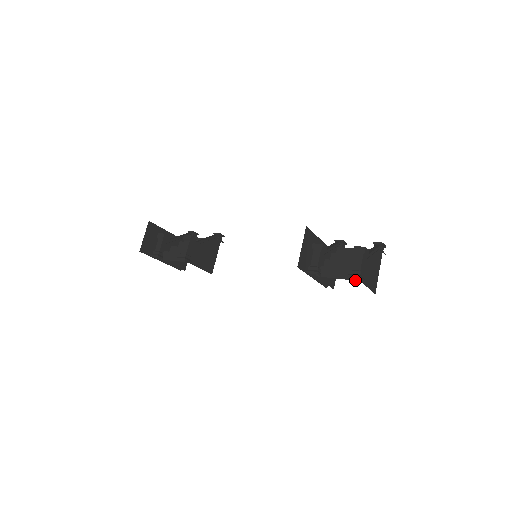
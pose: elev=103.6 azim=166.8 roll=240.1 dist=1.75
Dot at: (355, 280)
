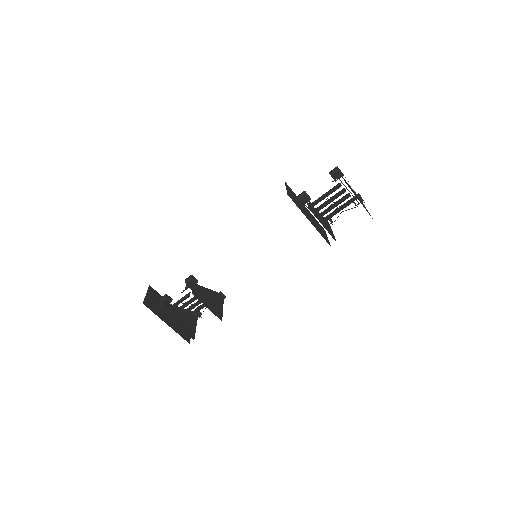
Dot at: occluded
